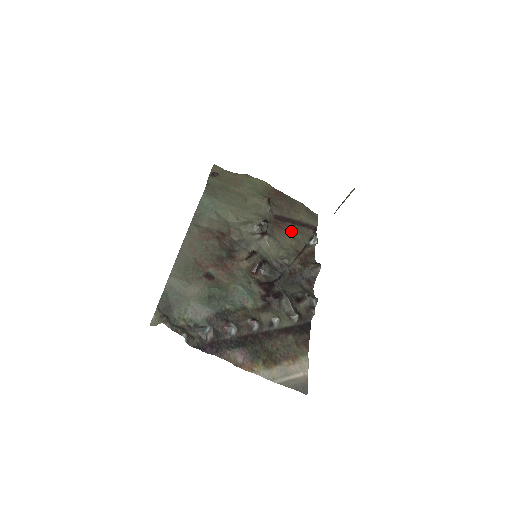
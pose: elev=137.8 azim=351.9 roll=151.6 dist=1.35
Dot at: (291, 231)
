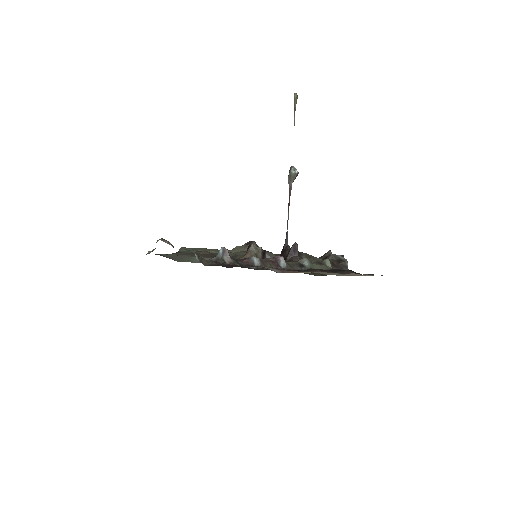
Dot at: occluded
